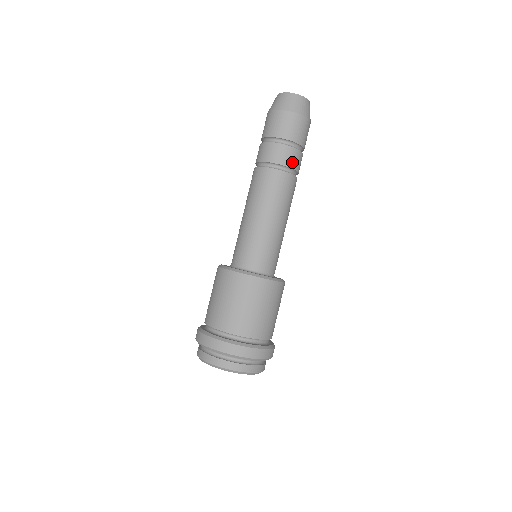
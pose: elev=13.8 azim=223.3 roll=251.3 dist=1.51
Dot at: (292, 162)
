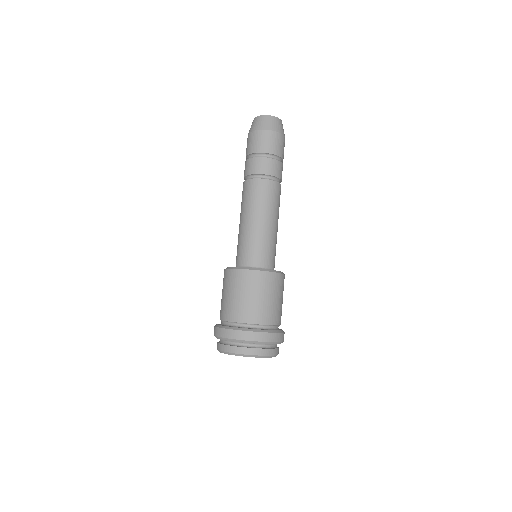
Dot at: (263, 169)
